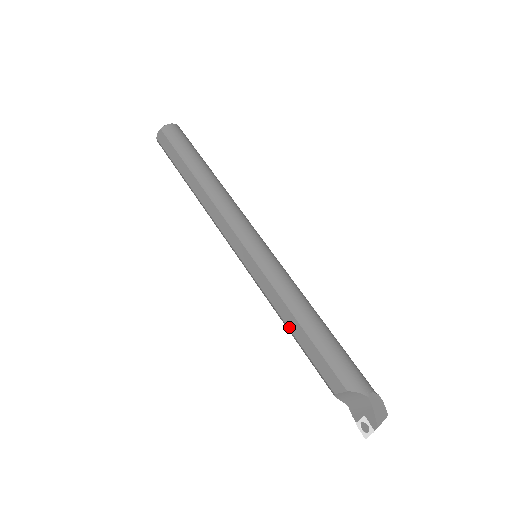
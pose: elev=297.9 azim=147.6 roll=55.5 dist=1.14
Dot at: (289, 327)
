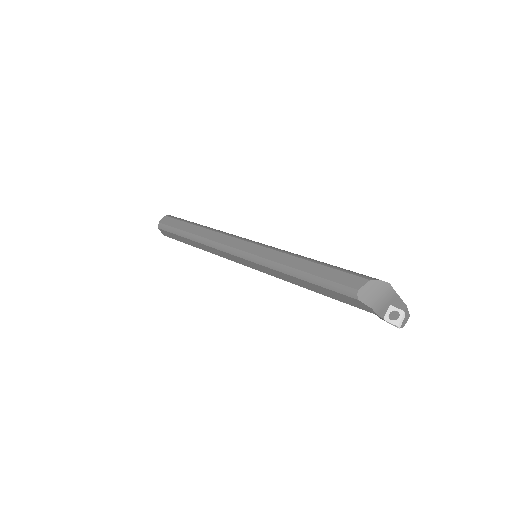
Dot at: (300, 269)
